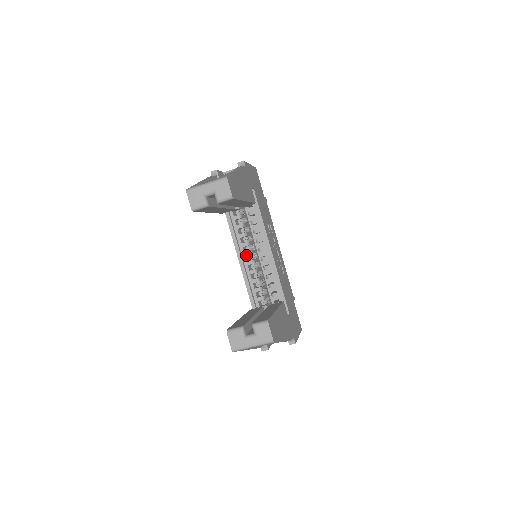
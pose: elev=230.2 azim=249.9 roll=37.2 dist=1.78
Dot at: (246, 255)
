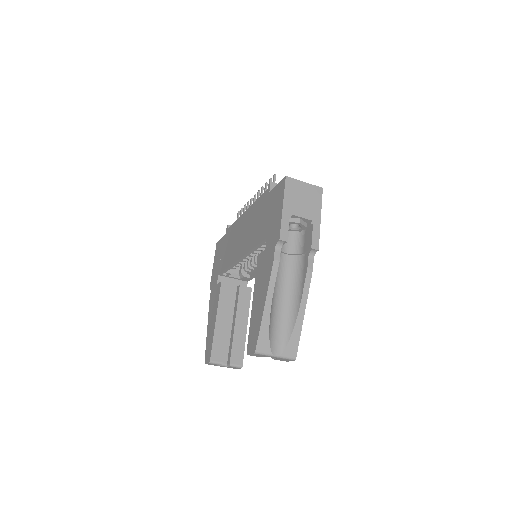
Dot at: (249, 256)
